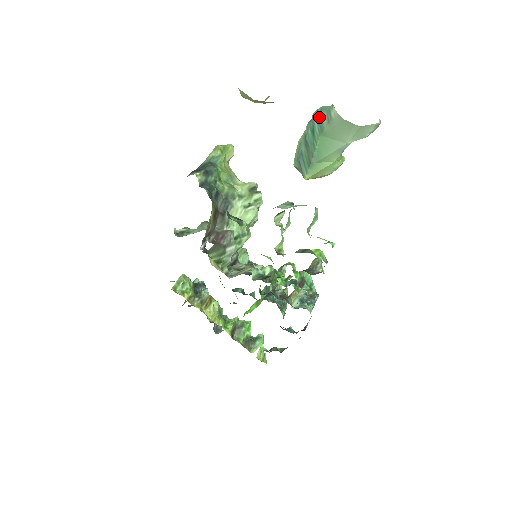
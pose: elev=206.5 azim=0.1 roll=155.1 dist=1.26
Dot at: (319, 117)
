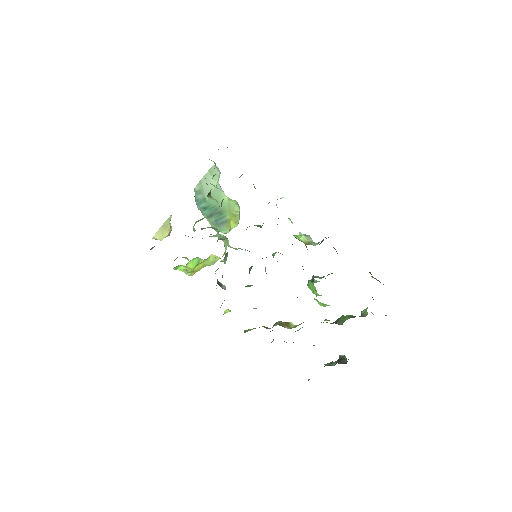
Dot at: (199, 202)
